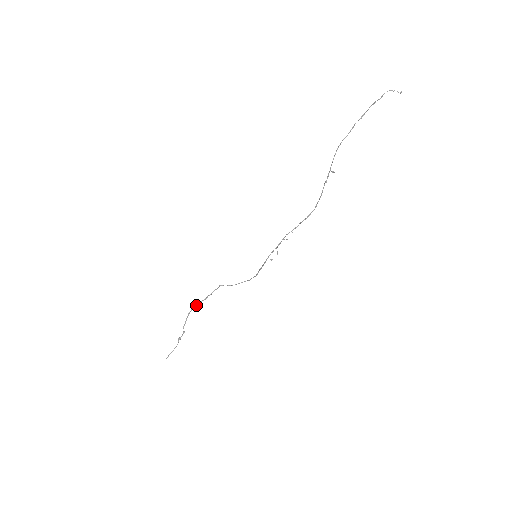
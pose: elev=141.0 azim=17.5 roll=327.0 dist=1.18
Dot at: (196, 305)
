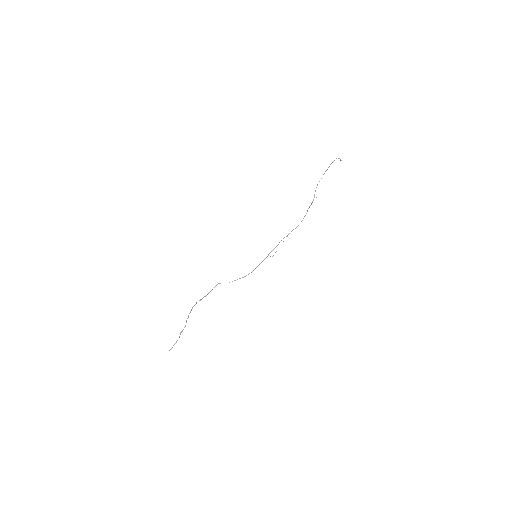
Dot at: (199, 300)
